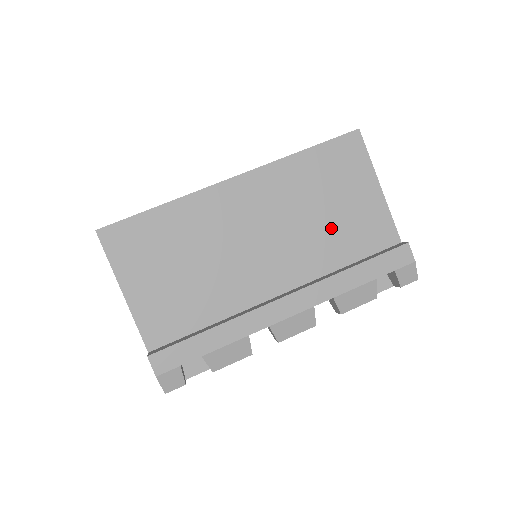
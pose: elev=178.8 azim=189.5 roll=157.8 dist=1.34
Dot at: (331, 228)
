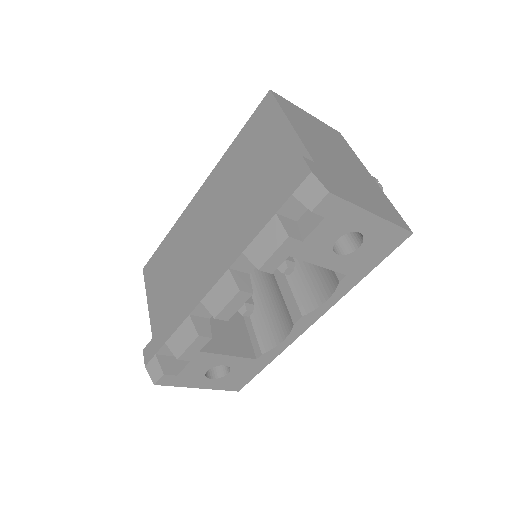
Dot at: (254, 189)
